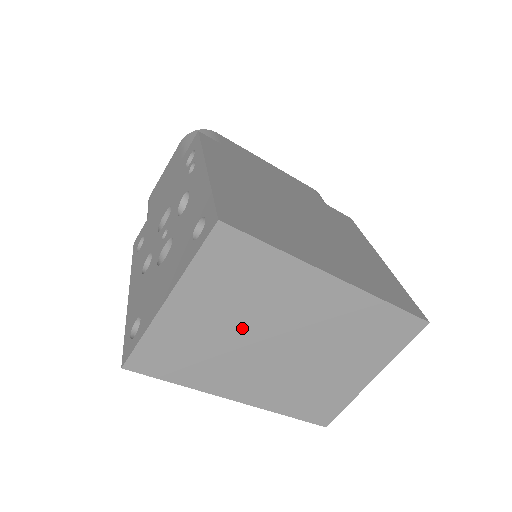
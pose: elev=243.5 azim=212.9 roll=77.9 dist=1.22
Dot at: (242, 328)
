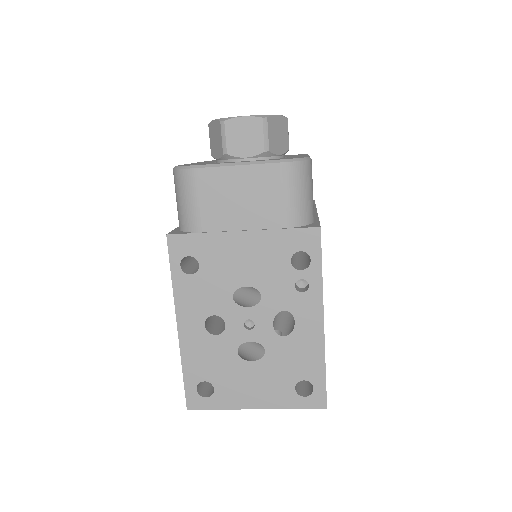
Dot at: occluded
